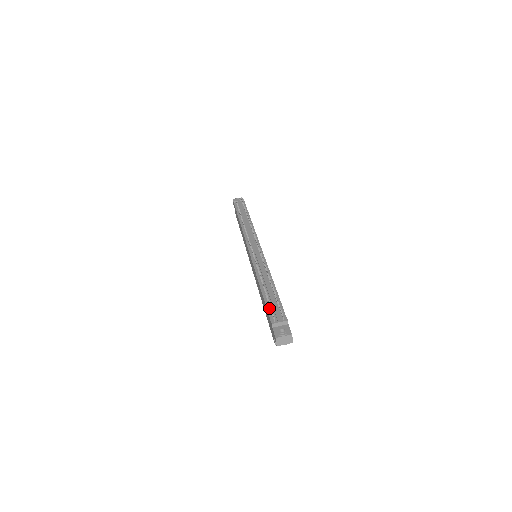
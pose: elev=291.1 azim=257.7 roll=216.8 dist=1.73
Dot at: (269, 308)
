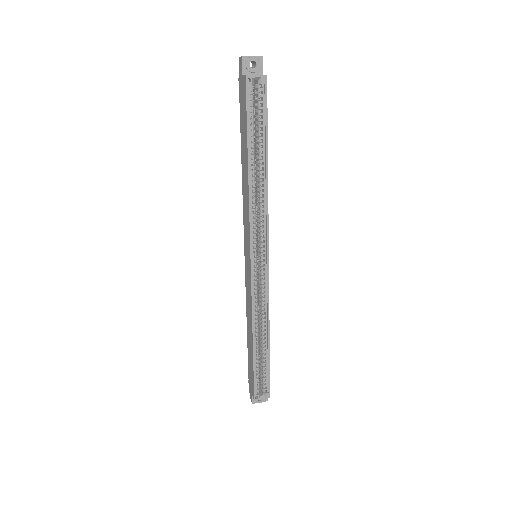
Dot at: occluded
